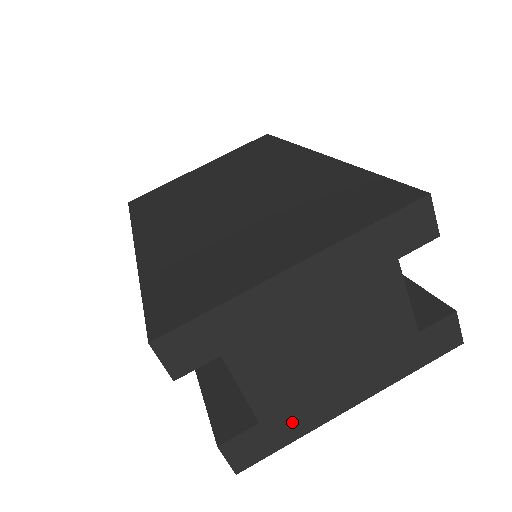
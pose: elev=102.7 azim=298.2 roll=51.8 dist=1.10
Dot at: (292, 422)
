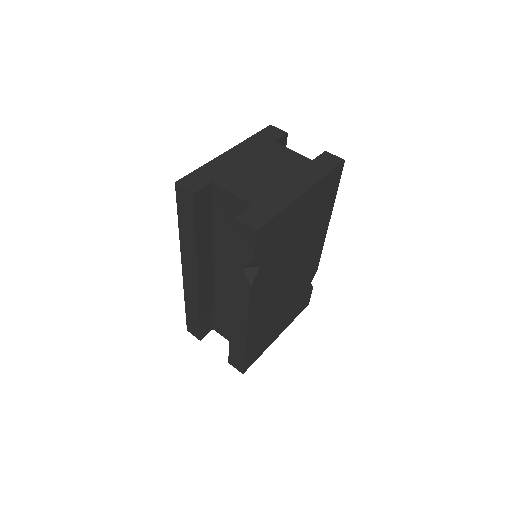
Dot at: (272, 203)
